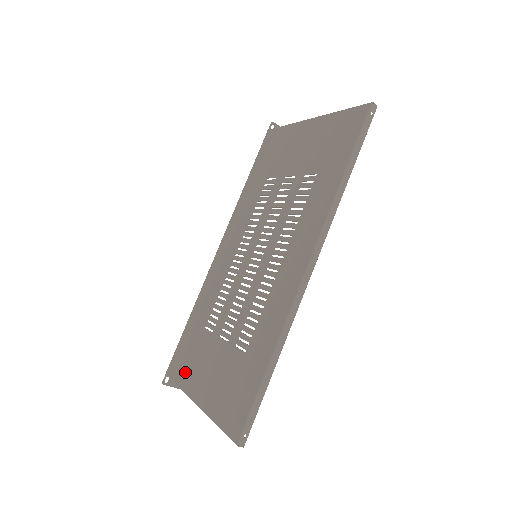
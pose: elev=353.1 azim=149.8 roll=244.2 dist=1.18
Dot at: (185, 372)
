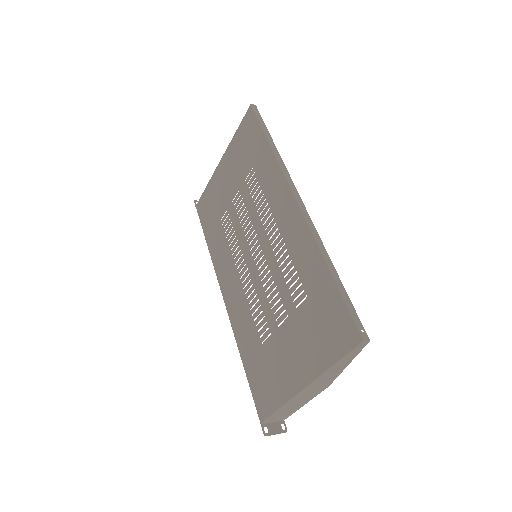
Dot at: (275, 391)
